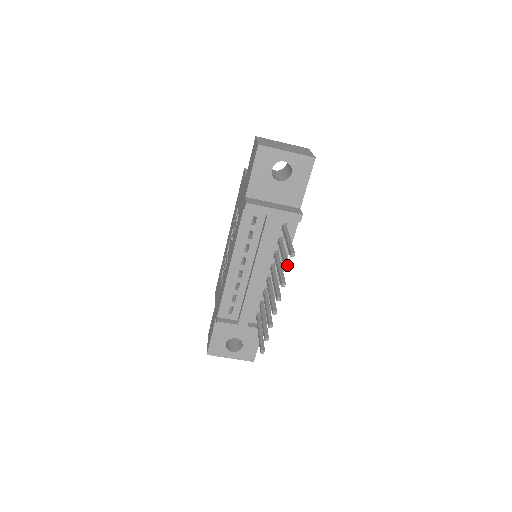
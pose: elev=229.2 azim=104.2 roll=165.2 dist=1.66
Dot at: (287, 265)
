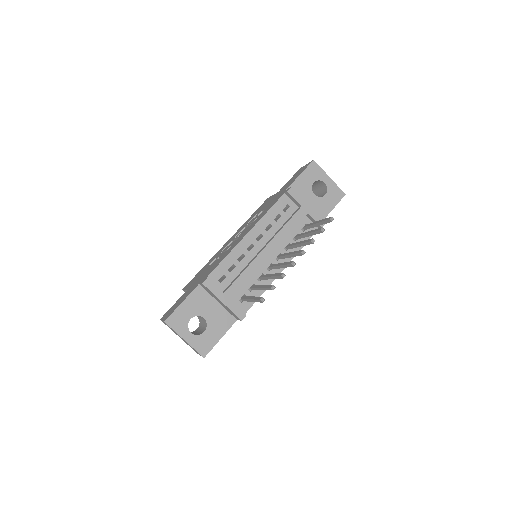
Dot at: occluded
